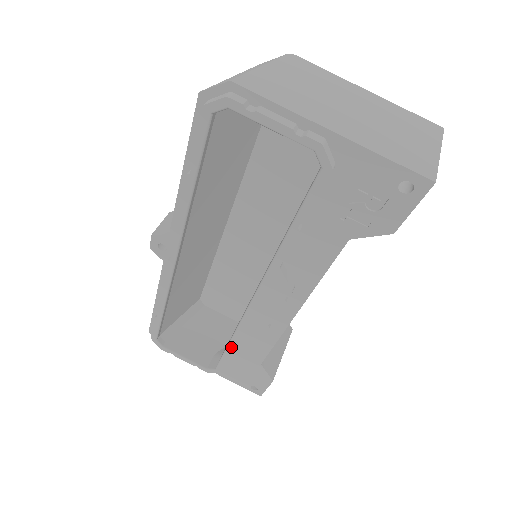
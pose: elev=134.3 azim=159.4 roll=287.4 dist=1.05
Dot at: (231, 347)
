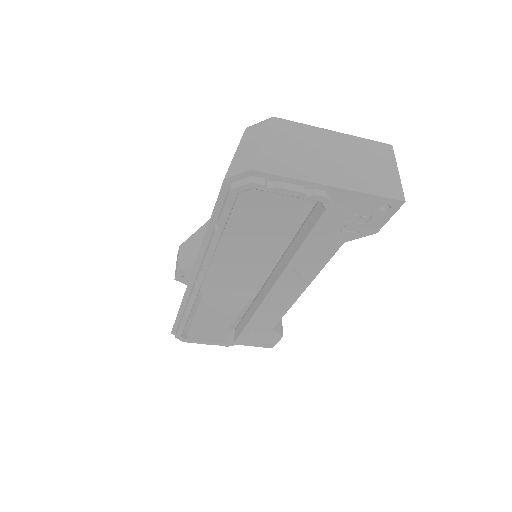
Dot at: (249, 326)
